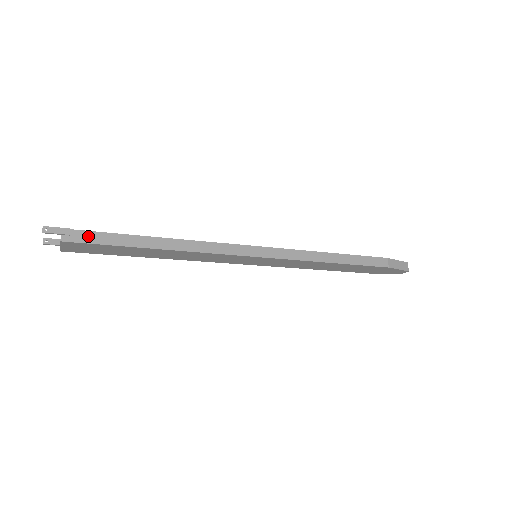
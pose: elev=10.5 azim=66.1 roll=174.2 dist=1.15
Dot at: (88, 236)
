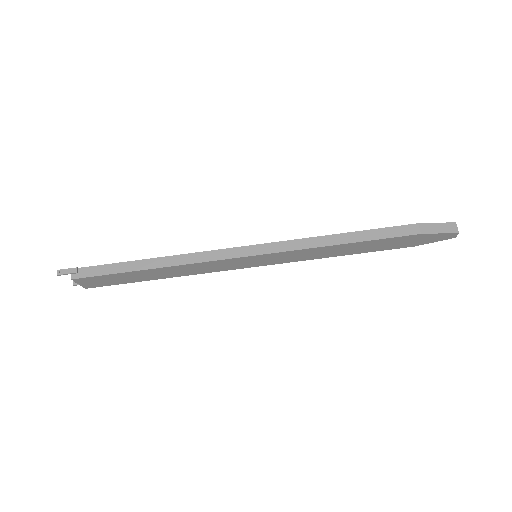
Dot at: (92, 270)
